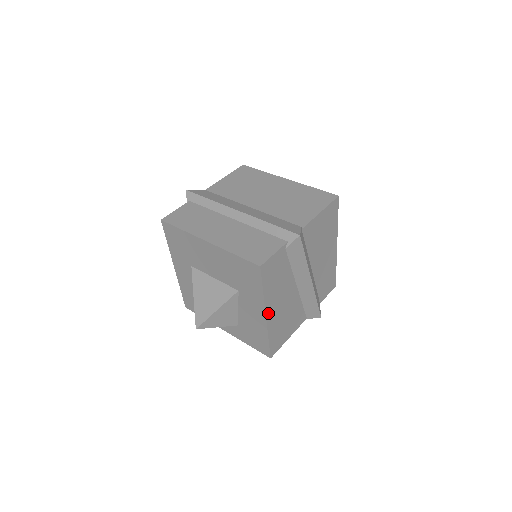
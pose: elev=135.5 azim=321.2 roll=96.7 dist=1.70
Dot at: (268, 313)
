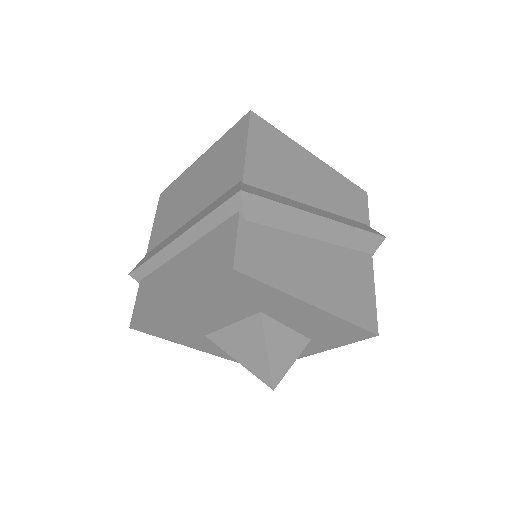
Dot at: (312, 300)
